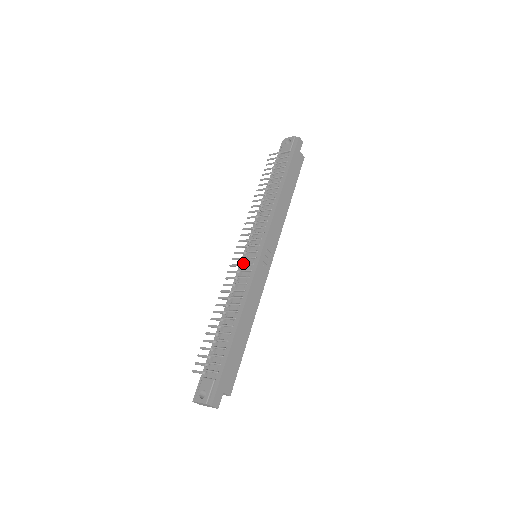
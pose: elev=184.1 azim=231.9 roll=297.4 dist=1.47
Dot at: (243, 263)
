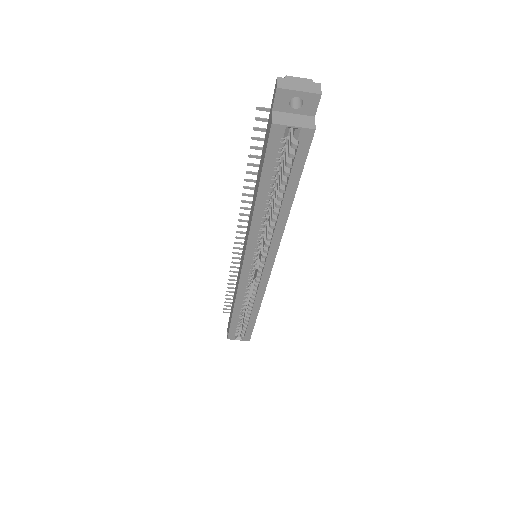
Dot at: occluded
